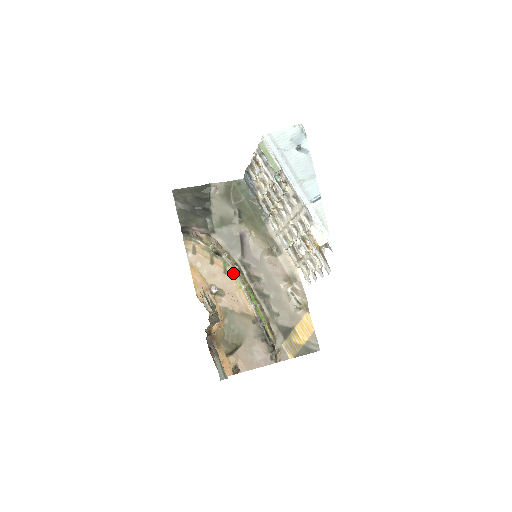
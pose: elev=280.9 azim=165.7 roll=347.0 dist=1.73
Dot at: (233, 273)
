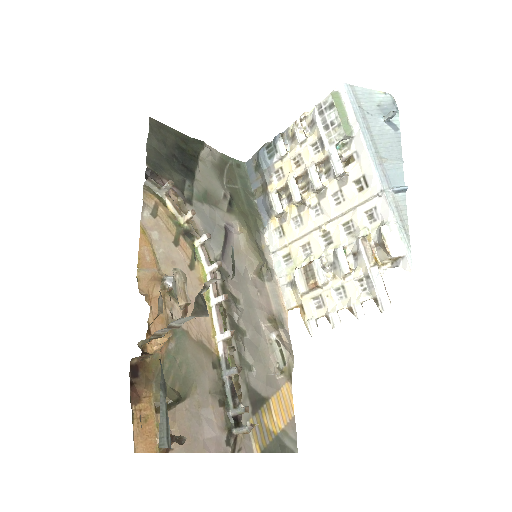
Dot at: (203, 273)
